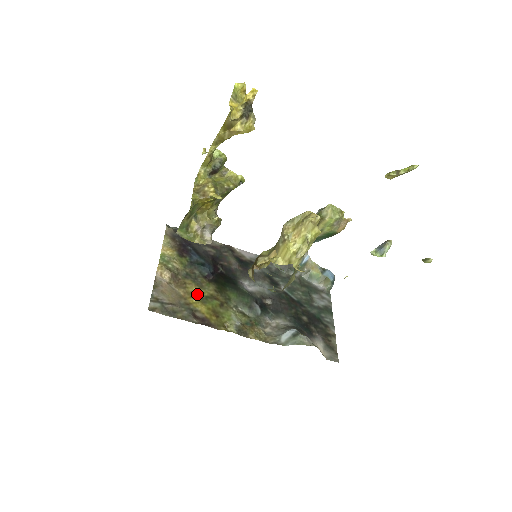
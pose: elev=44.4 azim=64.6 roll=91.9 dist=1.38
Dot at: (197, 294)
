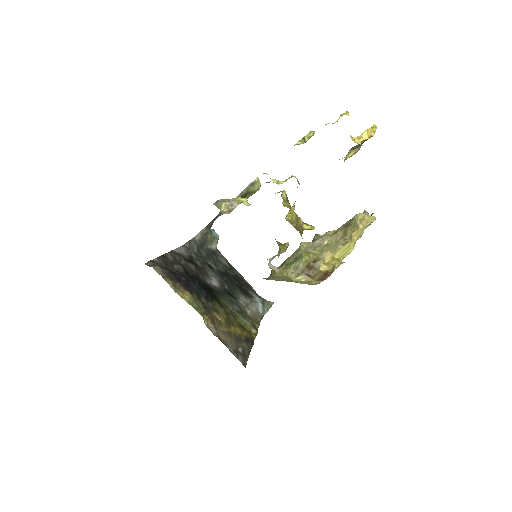
Dot at: (226, 321)
